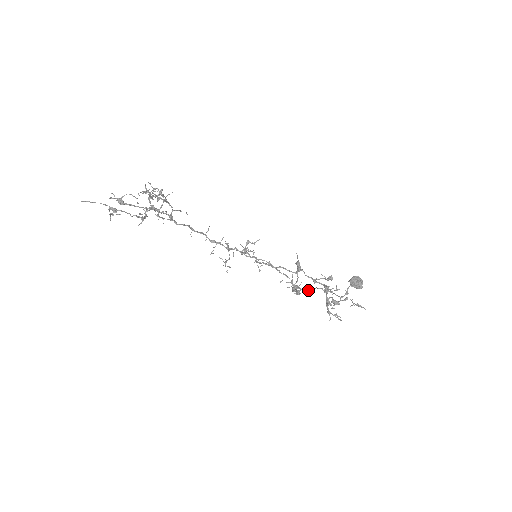
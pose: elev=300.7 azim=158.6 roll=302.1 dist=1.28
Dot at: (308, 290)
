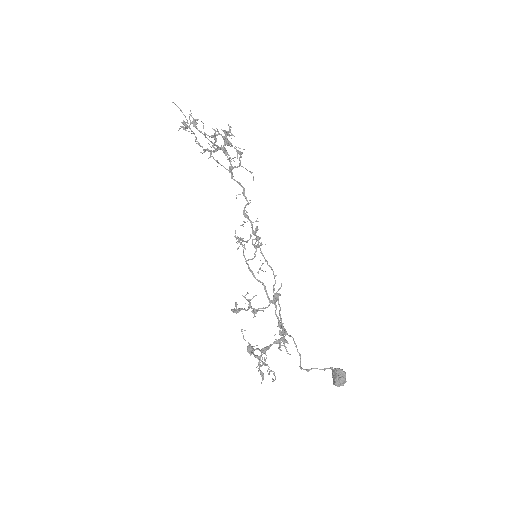
Dot at: (286, 332)
